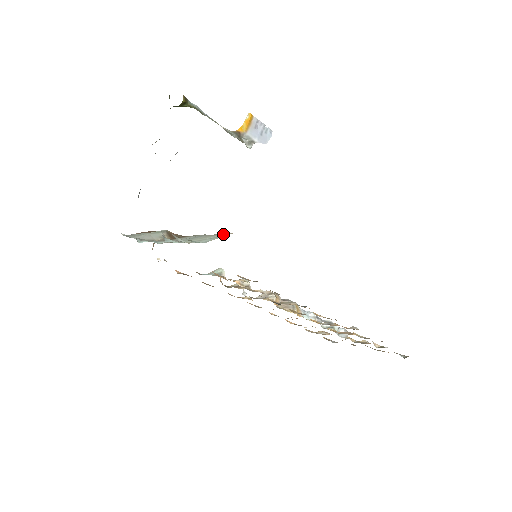
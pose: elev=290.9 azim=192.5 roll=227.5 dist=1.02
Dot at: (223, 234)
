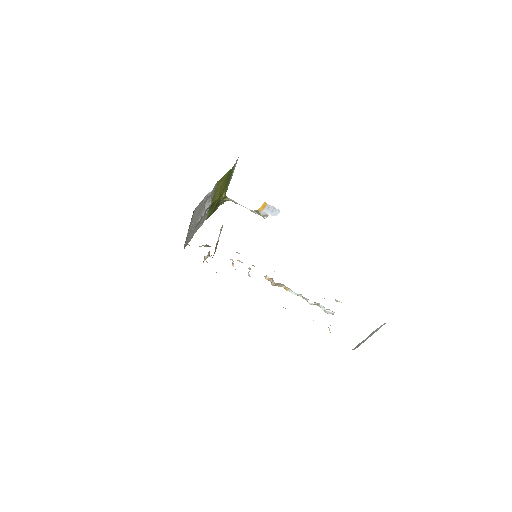
Dot at: occluded
